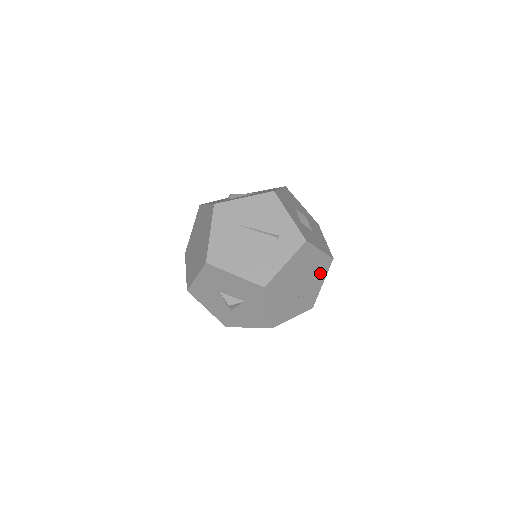
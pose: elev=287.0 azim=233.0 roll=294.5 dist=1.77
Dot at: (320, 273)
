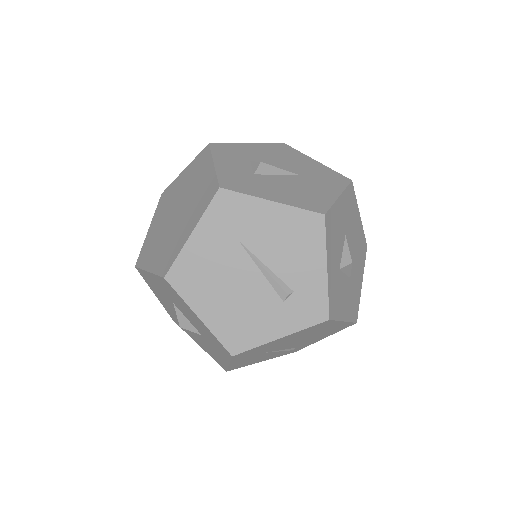
Dot at: (327, 333)
